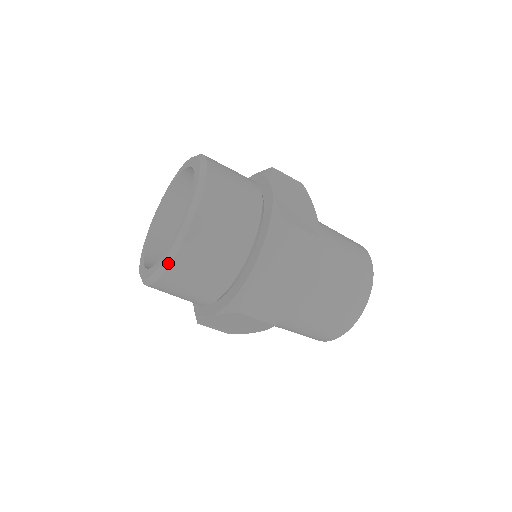
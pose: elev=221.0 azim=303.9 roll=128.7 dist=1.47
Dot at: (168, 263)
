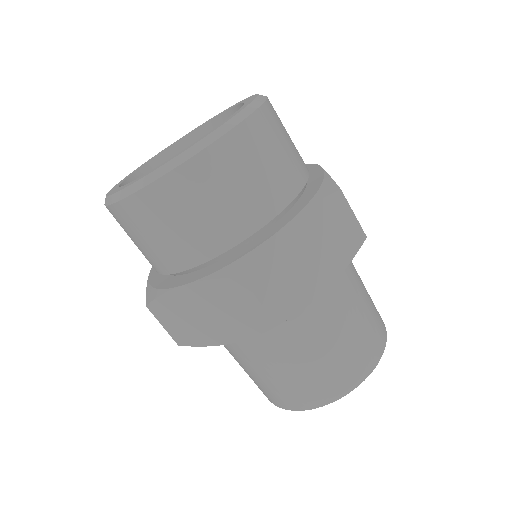
Dot at: (259, 104)
